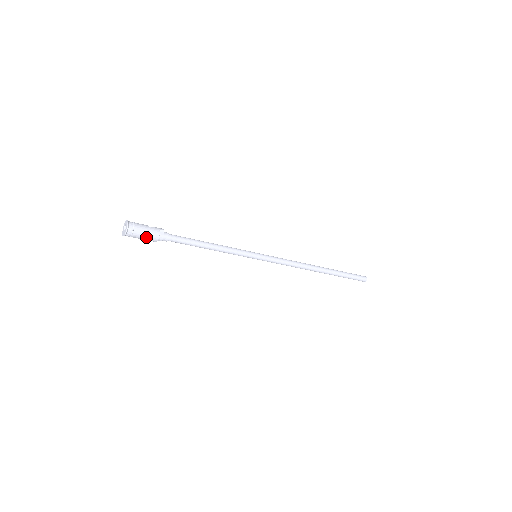
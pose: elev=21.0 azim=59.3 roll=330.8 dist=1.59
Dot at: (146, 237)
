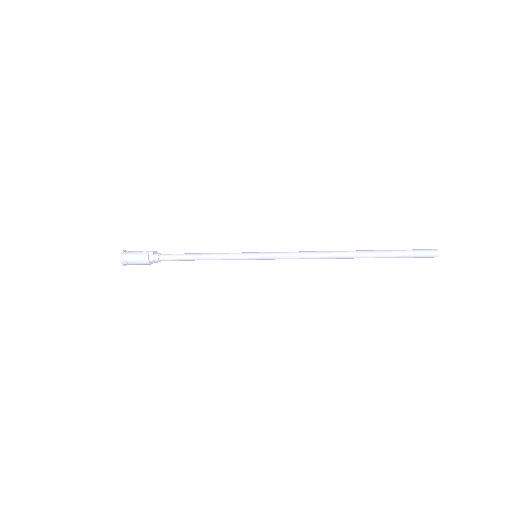
Dot at: (138, 262)
